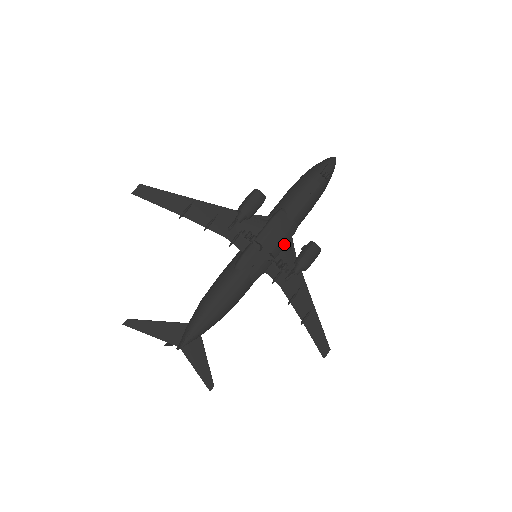
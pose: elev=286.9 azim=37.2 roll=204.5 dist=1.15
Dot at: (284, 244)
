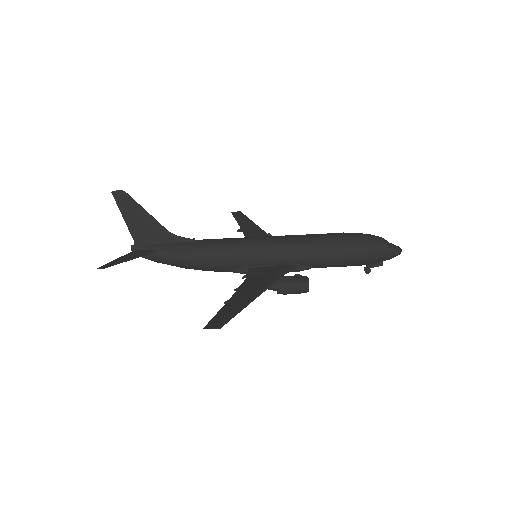
Dot at: occluded
